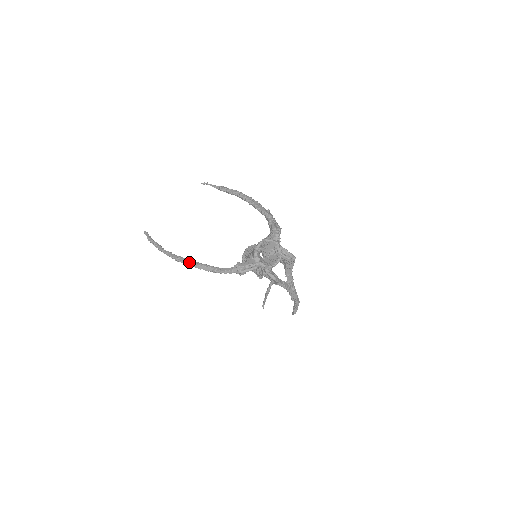
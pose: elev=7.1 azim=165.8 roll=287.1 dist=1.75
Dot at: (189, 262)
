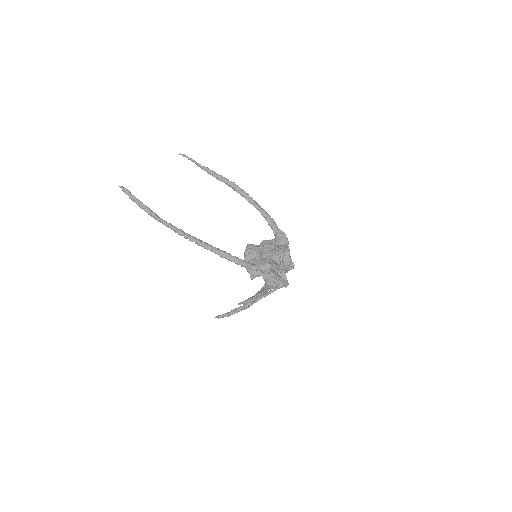
Dot at: (210, 246)
